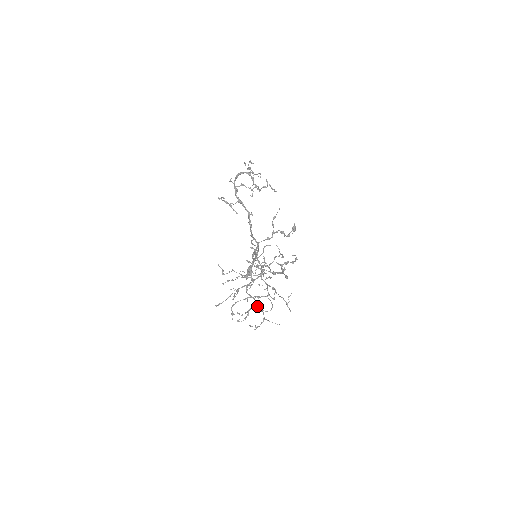
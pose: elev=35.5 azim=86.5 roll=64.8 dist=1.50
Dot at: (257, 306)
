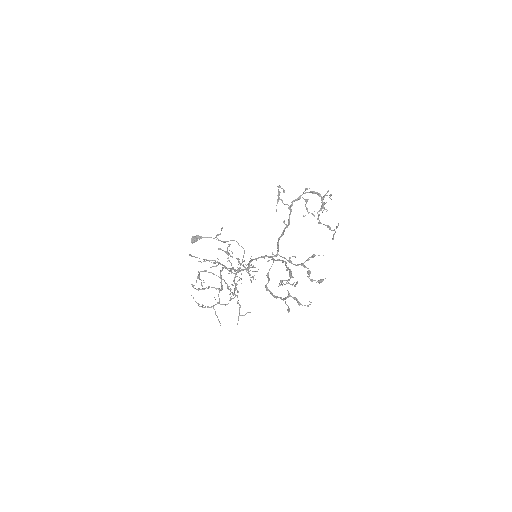
Dot at: occluded
